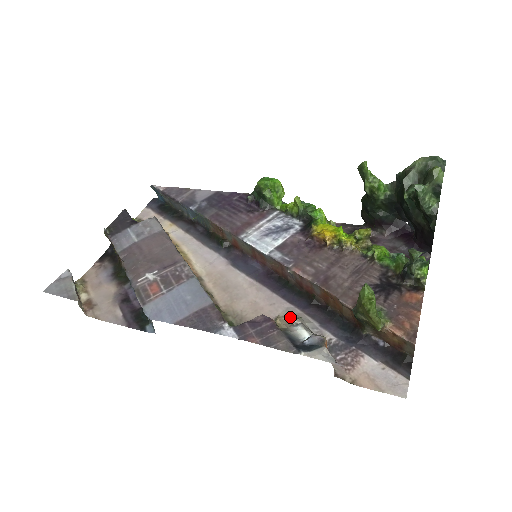
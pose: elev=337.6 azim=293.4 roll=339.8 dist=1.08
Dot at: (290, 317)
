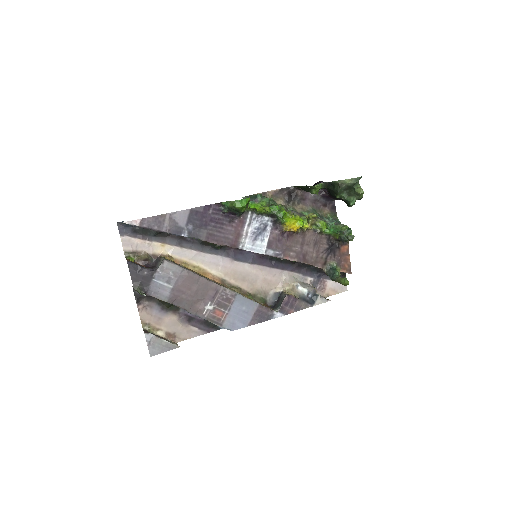
Dot at: (292, 283)
